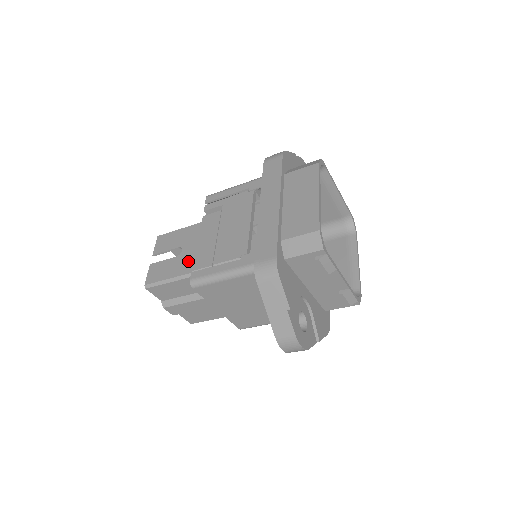
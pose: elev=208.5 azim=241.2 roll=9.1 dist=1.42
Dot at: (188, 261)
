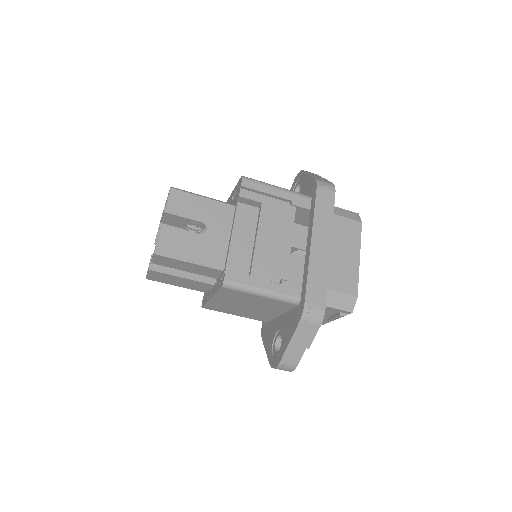
Dot at: (215, 249)
